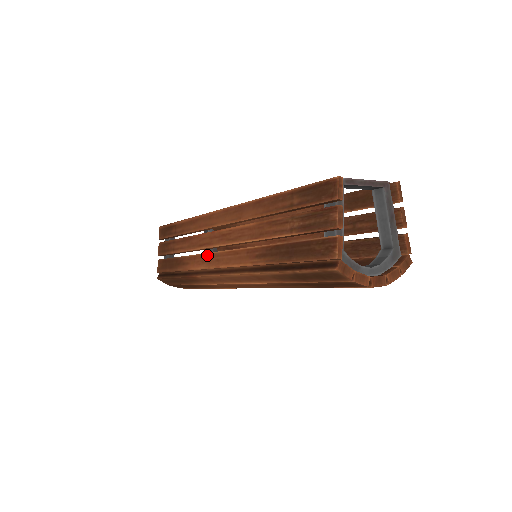
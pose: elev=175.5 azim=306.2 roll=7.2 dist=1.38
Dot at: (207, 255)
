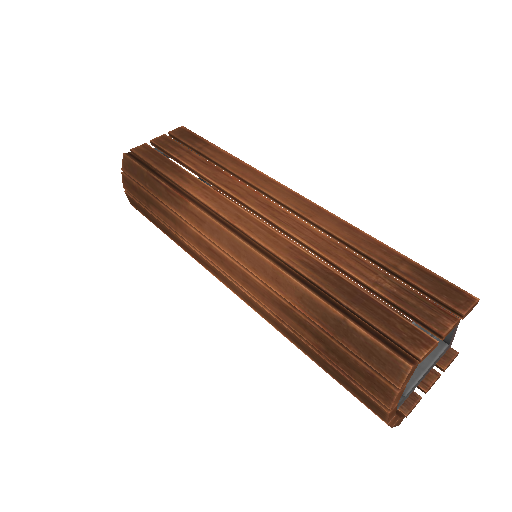
Dot at: (227, 200)
